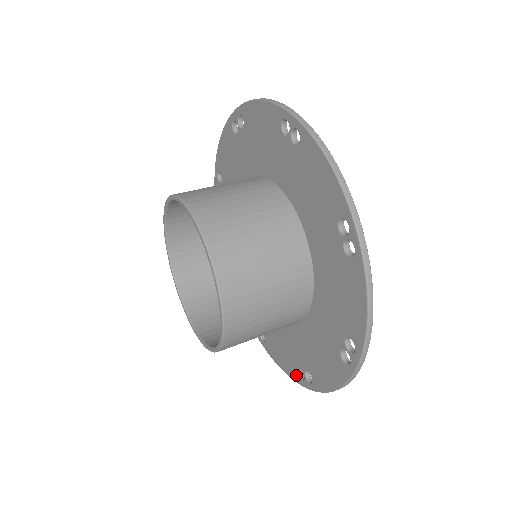
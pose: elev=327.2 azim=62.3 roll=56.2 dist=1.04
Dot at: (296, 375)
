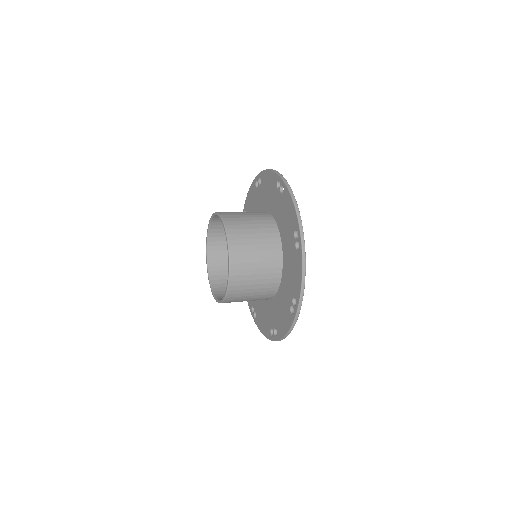
Dot at: (291, 317)
